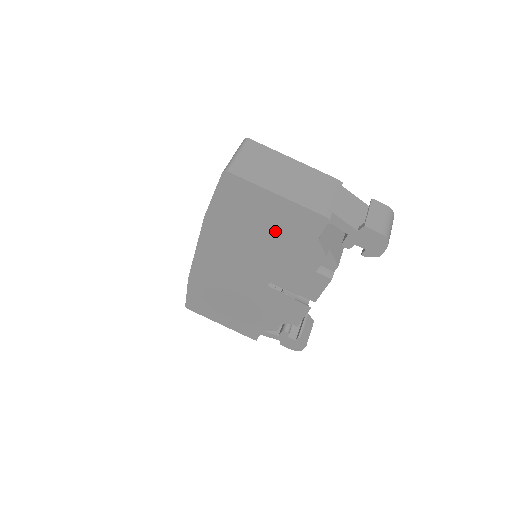
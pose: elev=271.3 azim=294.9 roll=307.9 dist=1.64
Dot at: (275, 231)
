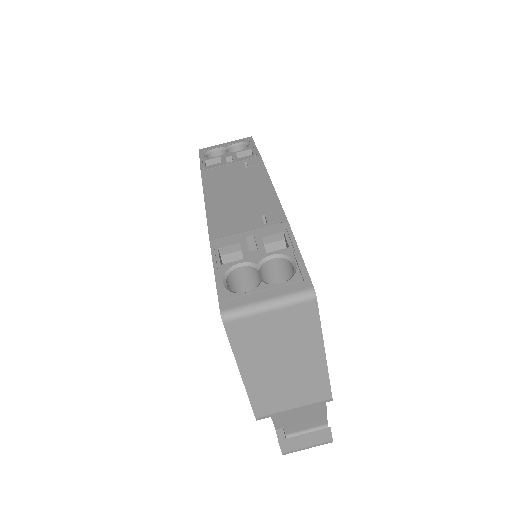
Dot at: occluded
